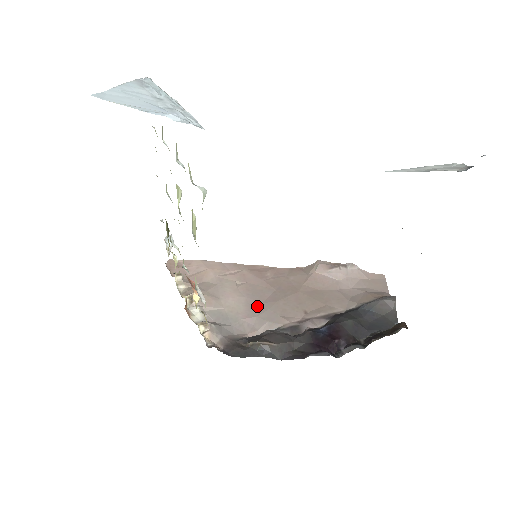
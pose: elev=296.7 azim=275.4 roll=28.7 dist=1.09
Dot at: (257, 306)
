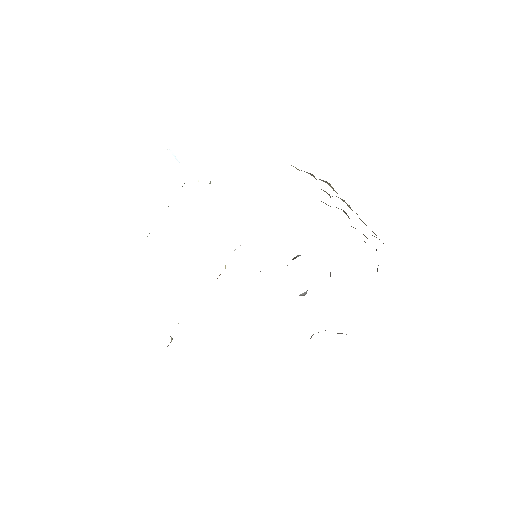
Dot at: occluded
